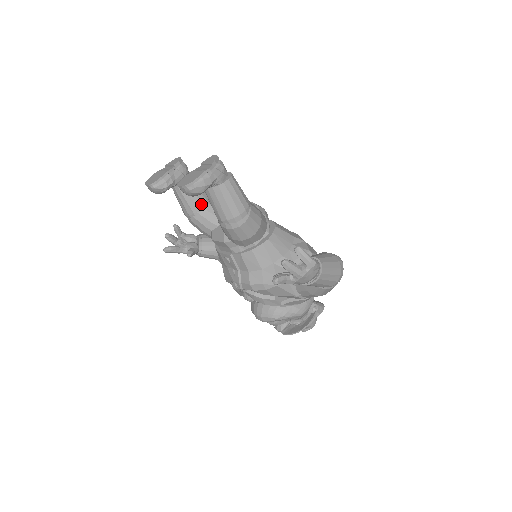
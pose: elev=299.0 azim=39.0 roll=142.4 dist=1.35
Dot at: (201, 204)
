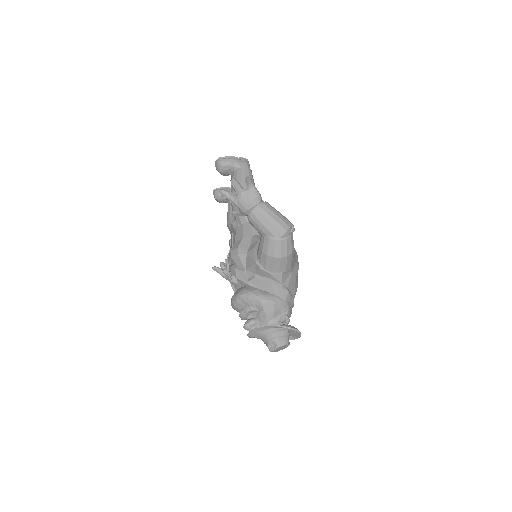
Dot at: occluded
